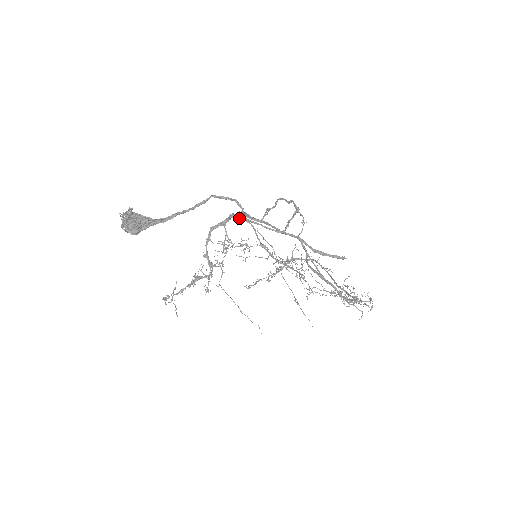
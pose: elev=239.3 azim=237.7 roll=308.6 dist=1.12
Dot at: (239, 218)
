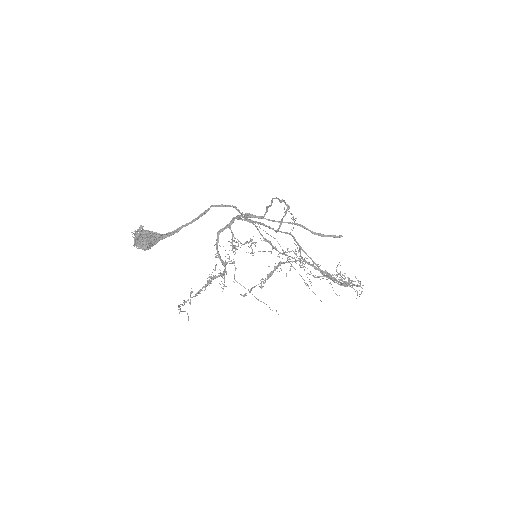
Dot at: (245, 216)
